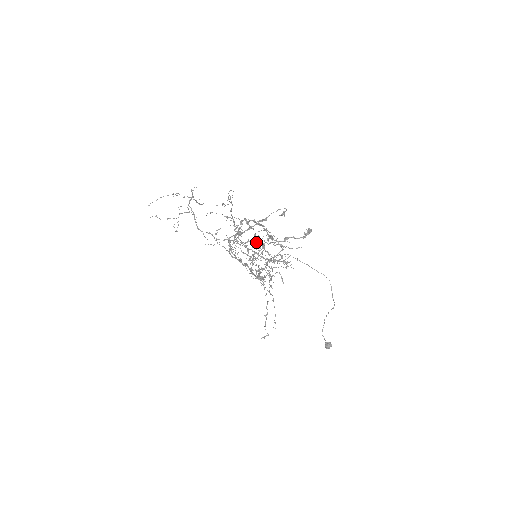
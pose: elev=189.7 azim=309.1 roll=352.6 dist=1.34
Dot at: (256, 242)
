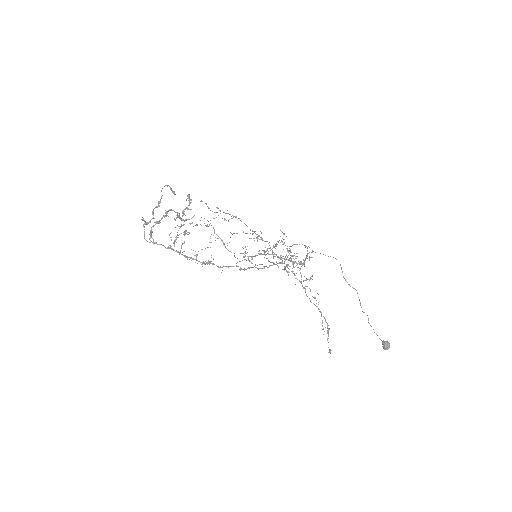
Dot at: (273, 247)
